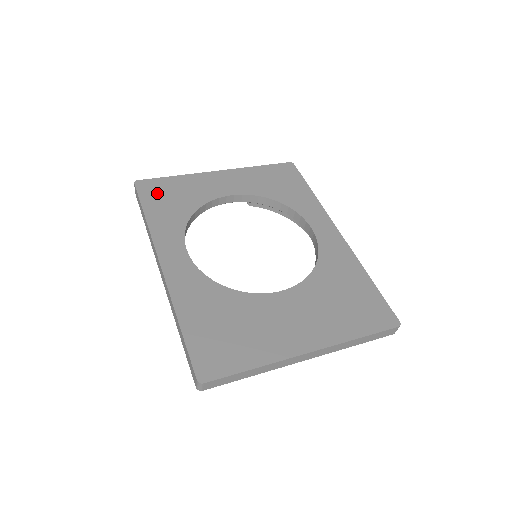
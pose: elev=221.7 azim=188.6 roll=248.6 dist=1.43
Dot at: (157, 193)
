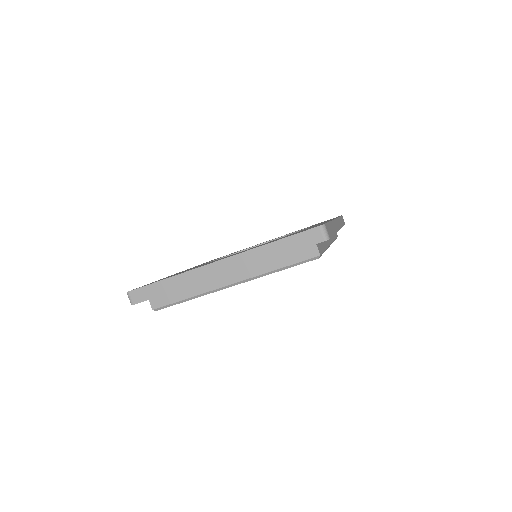
Dot at: occluded
